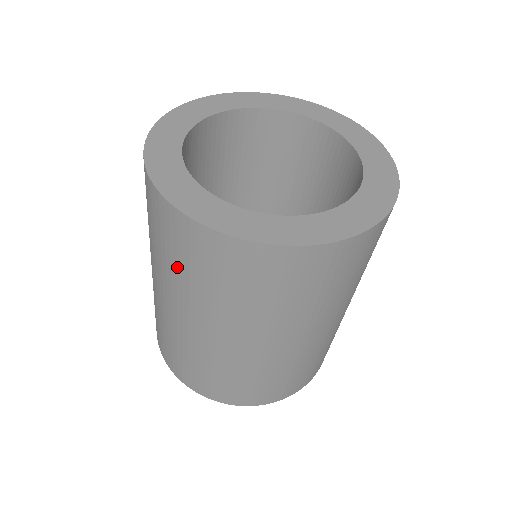
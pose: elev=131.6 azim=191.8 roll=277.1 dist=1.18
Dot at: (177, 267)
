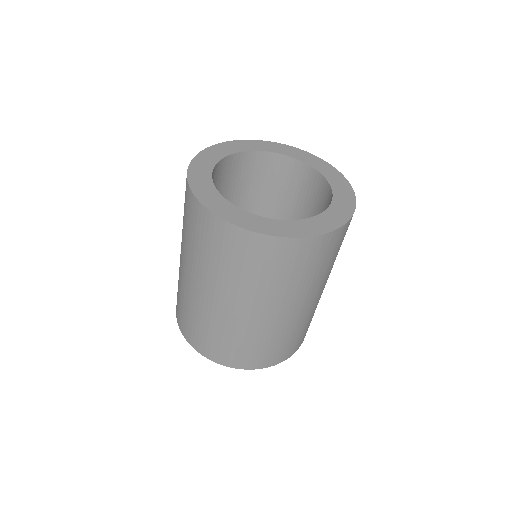
Dot at: (273, 278)
